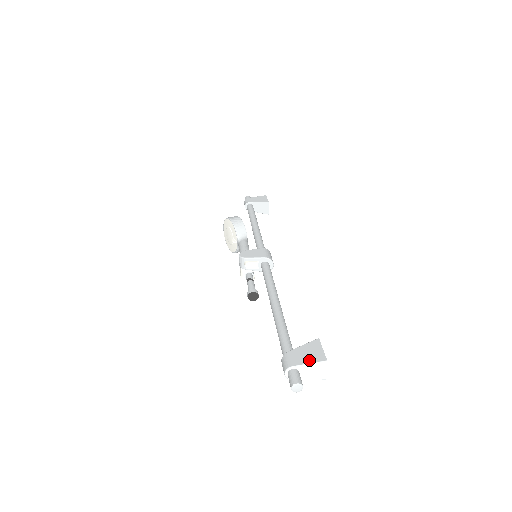
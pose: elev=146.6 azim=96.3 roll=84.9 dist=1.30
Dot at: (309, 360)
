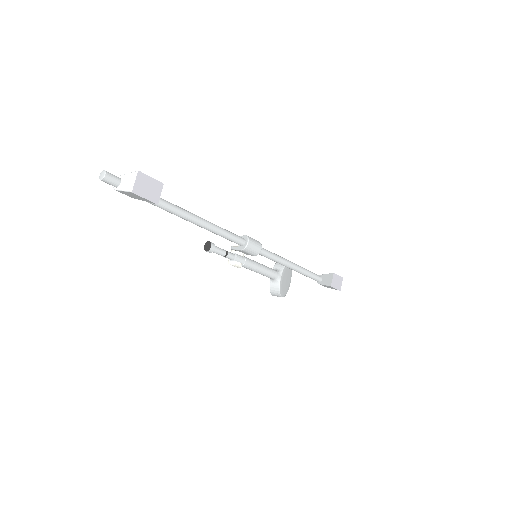
Dot at: (132, 174)
